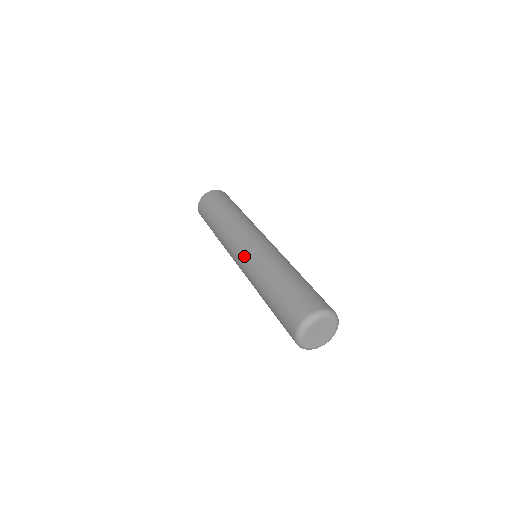
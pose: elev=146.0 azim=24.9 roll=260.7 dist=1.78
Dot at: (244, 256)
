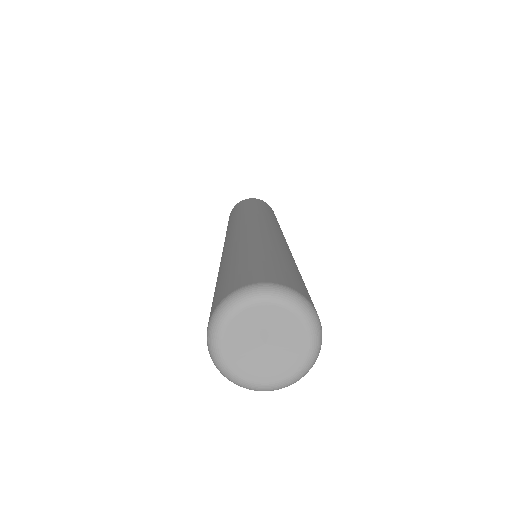
Dot at: (224, 246)
